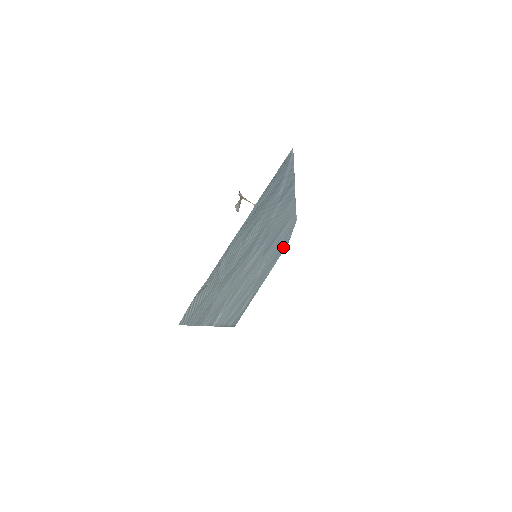
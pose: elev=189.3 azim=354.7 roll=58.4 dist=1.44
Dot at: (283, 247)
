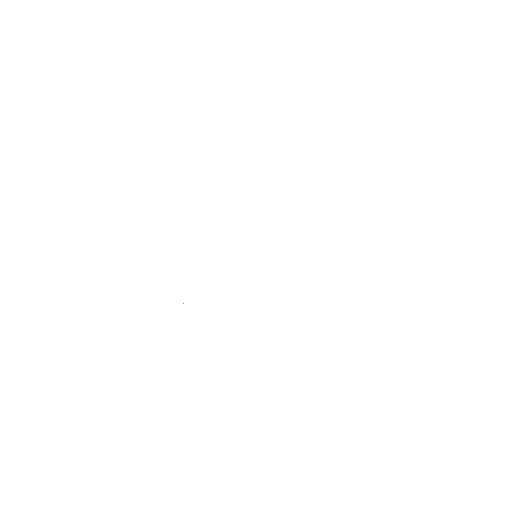
Dot at: occluded
